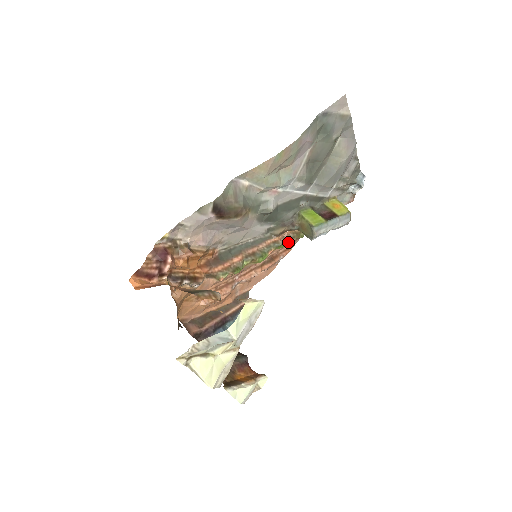
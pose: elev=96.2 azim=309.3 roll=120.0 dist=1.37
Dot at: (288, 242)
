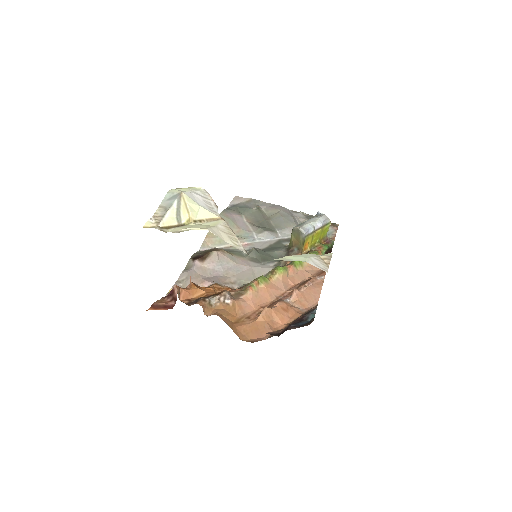
Dot at: occluded
